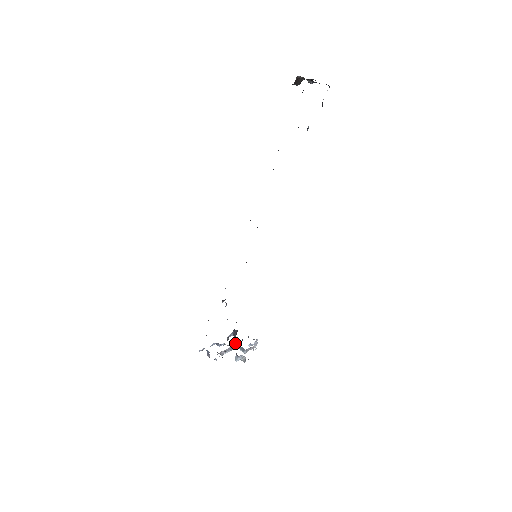
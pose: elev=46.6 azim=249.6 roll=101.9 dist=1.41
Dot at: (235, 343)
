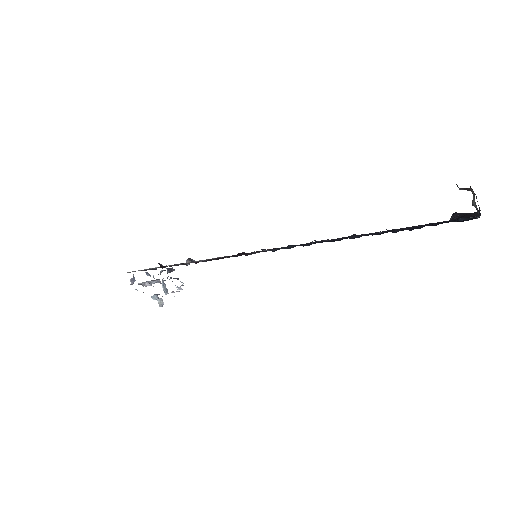
Dot at: occluded
